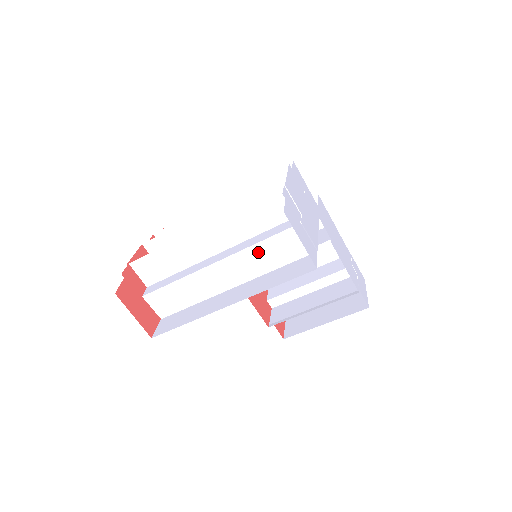
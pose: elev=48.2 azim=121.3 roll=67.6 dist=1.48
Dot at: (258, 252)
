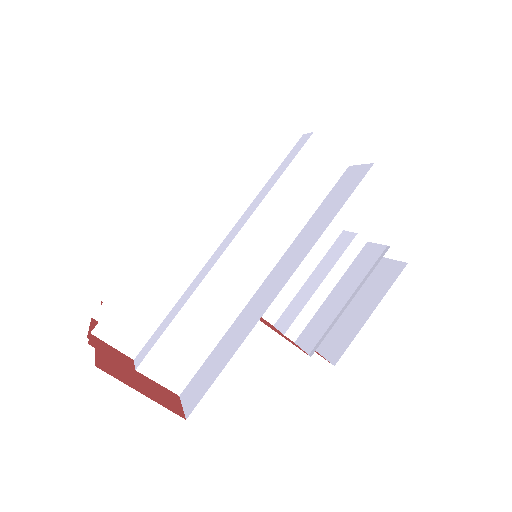
Dot at: (278, 202)
